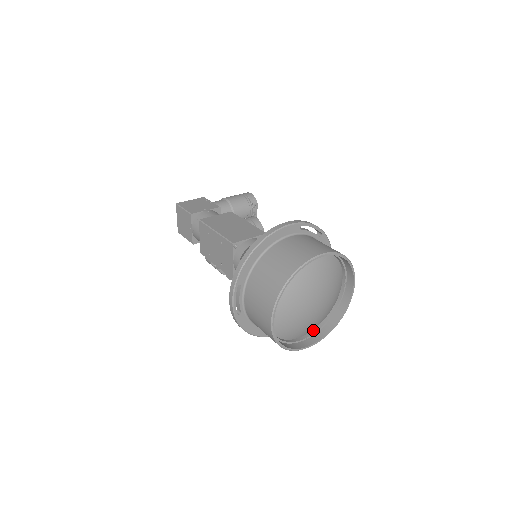
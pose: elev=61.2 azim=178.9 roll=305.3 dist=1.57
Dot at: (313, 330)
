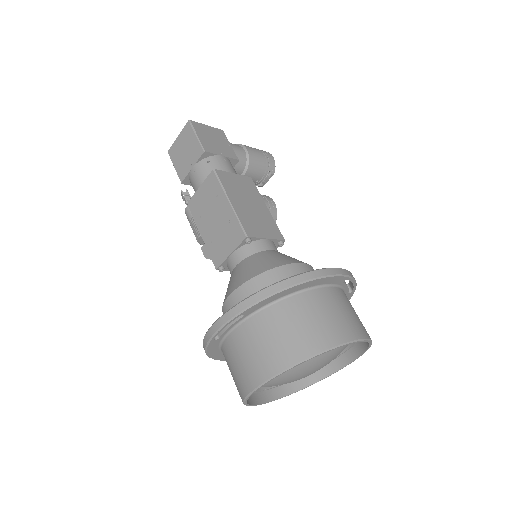
Dot at: occluded
